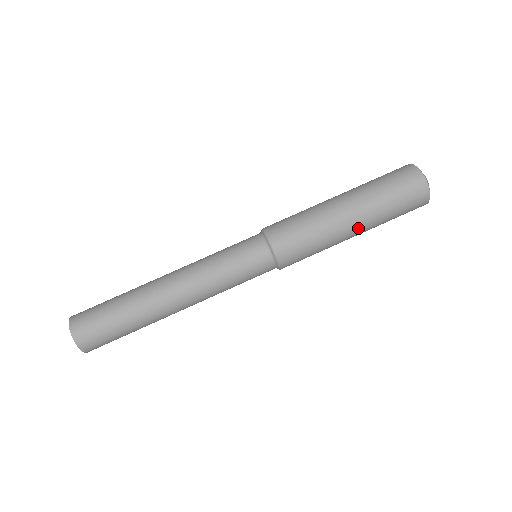
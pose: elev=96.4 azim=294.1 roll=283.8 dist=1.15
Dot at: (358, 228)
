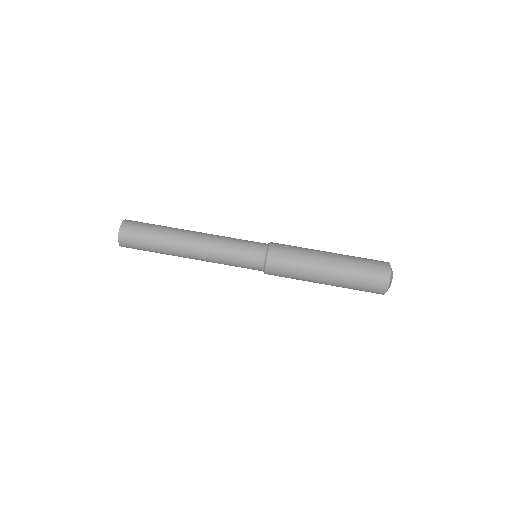
Dot at: (328, 279)
